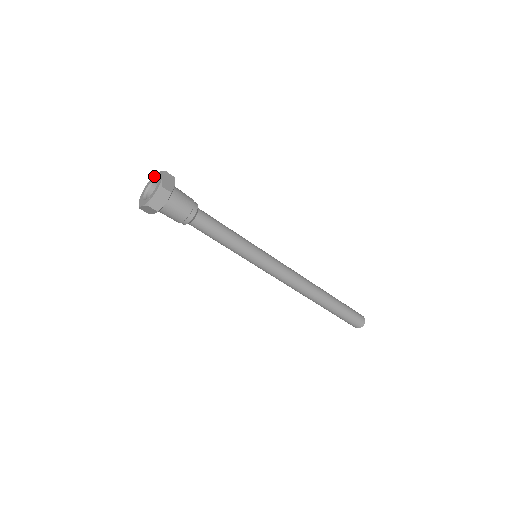
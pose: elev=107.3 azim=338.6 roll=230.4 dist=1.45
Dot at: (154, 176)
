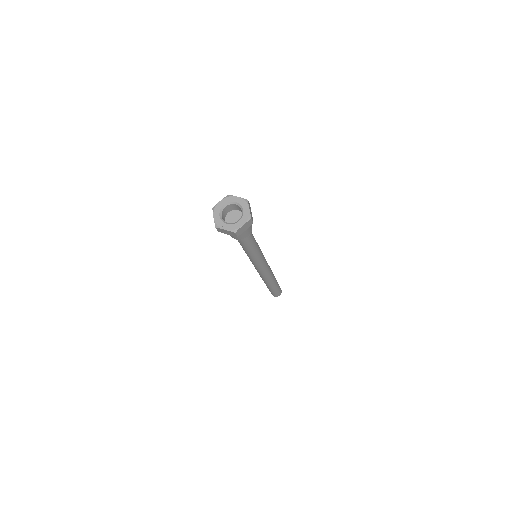
Dot at: (244, 203)
